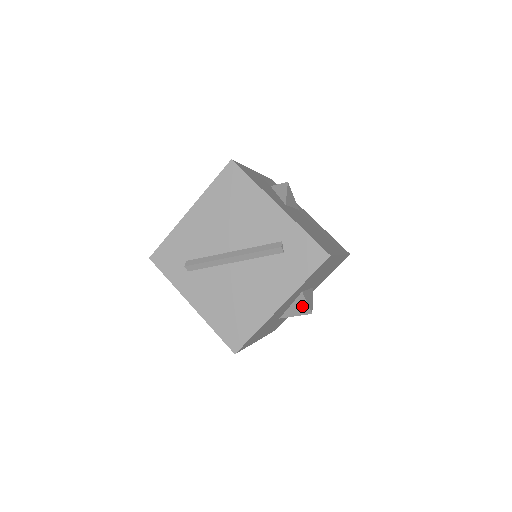
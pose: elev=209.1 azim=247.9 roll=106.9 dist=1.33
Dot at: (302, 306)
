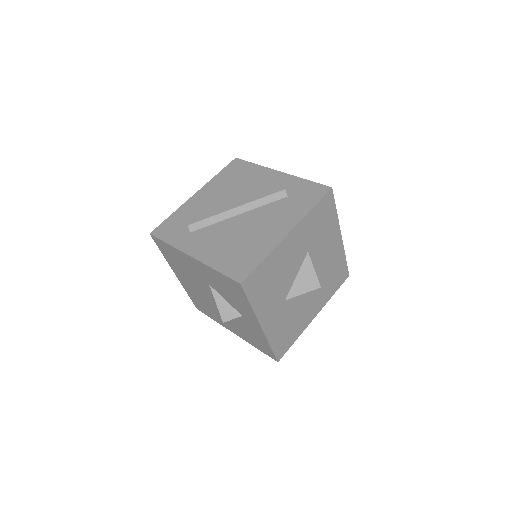
Dot at: (309, 276)
